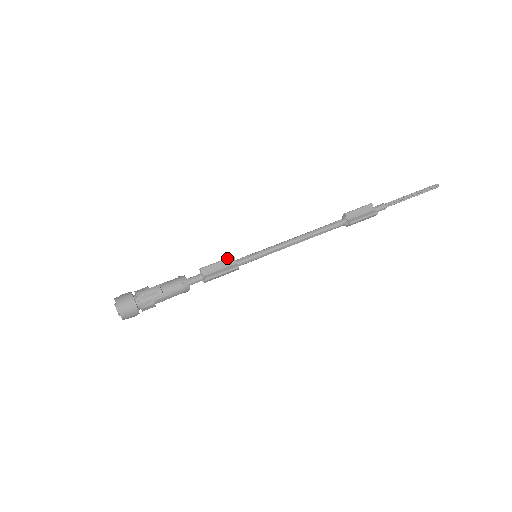
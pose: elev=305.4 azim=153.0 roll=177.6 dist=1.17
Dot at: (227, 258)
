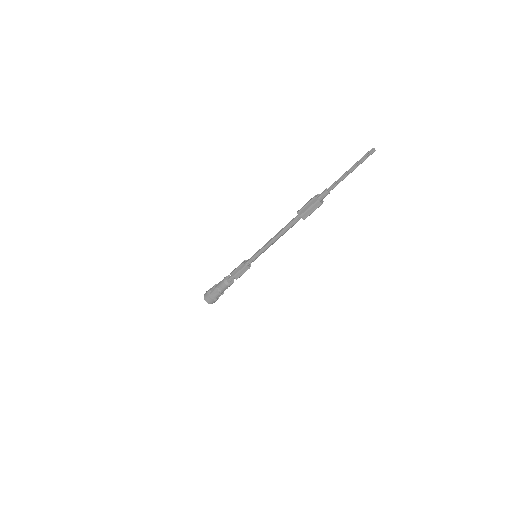
Dot at: (240, 265)
